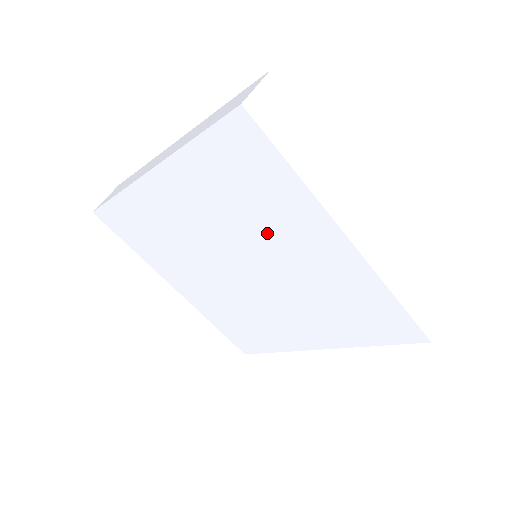
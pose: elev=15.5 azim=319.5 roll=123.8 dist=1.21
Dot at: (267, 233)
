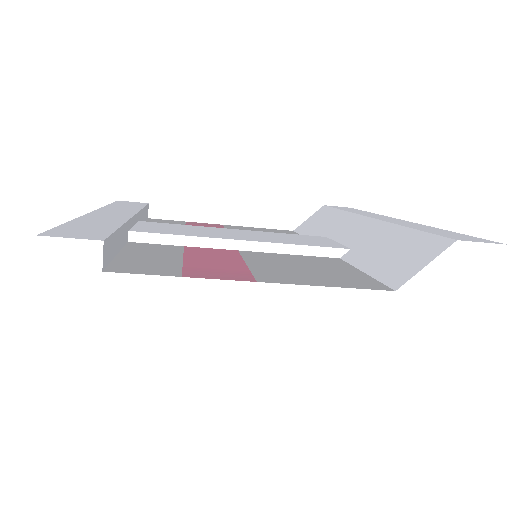
Dot at: occluded
